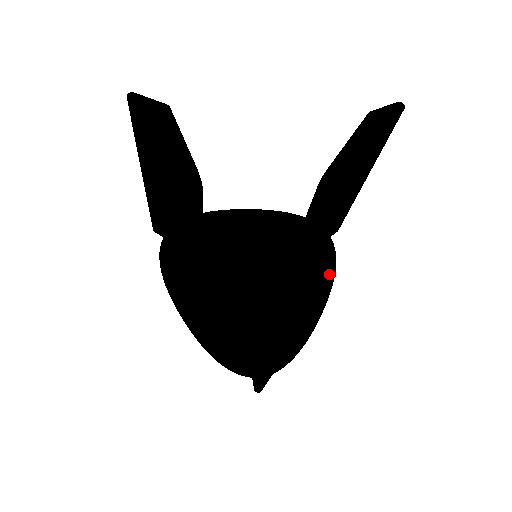
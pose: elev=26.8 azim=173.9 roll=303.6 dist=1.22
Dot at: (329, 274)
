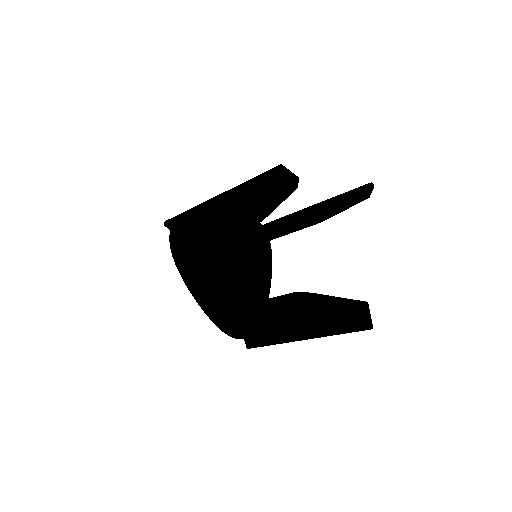
Dot at: occluded
